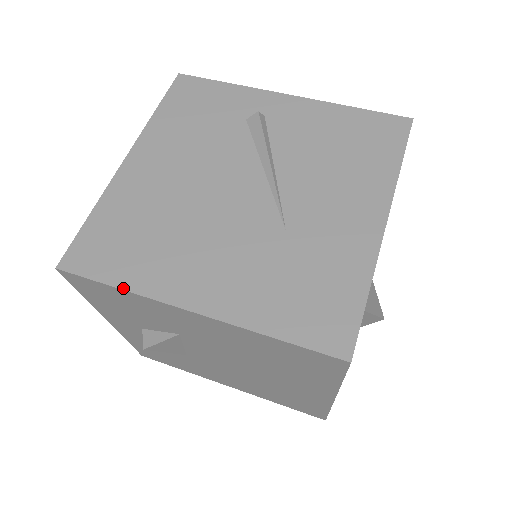
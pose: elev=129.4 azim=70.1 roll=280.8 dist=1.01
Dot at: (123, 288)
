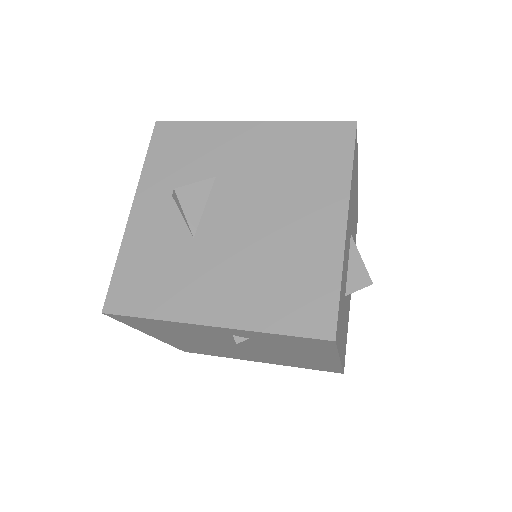
Dot at: (203, 122)
